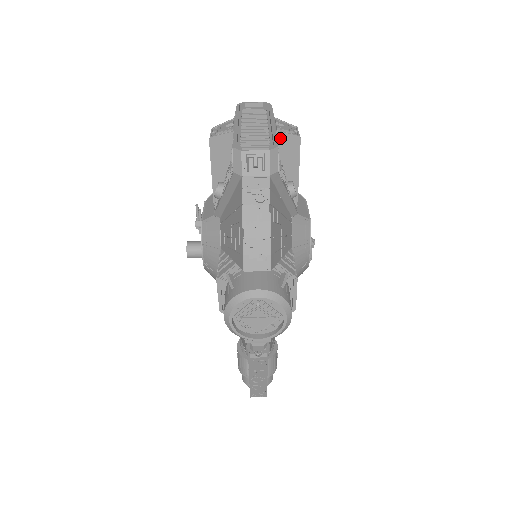
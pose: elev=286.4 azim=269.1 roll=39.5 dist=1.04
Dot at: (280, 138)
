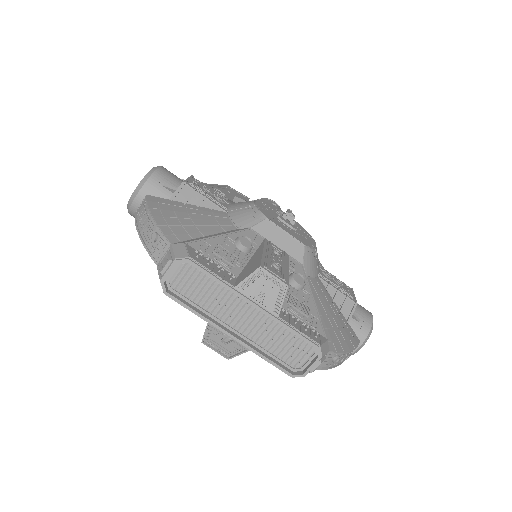
Dot at: (280, 308)
